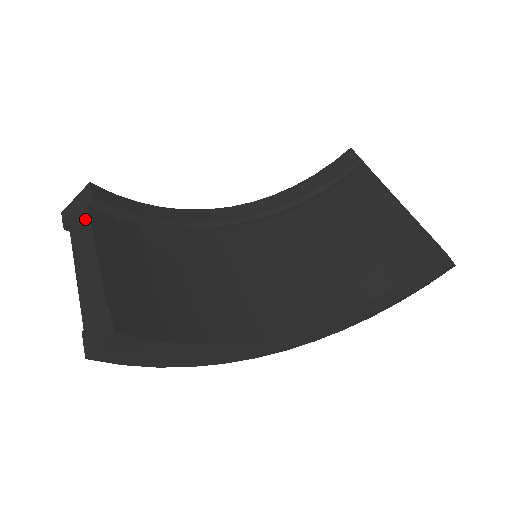
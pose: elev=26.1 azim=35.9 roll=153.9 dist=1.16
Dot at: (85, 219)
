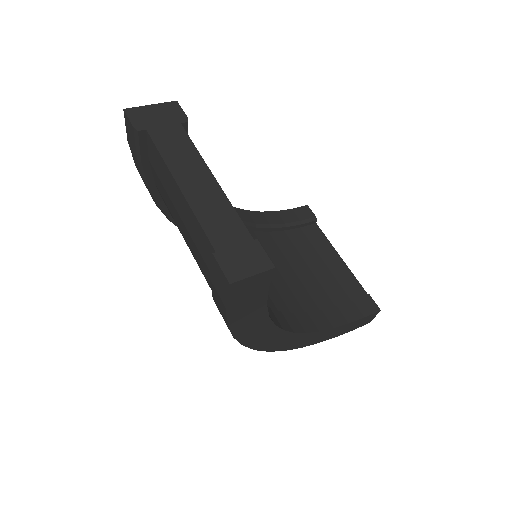
Dot at: (181, 135)
